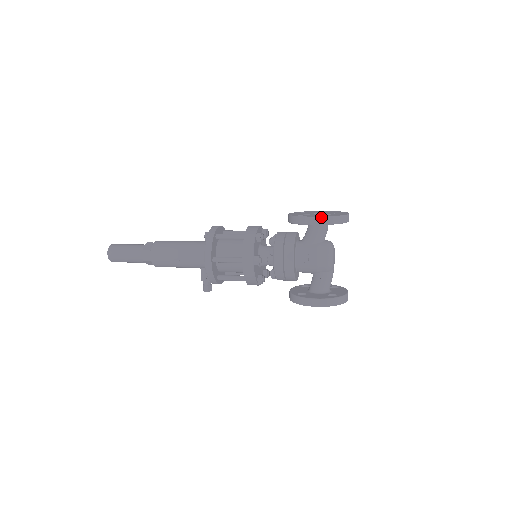
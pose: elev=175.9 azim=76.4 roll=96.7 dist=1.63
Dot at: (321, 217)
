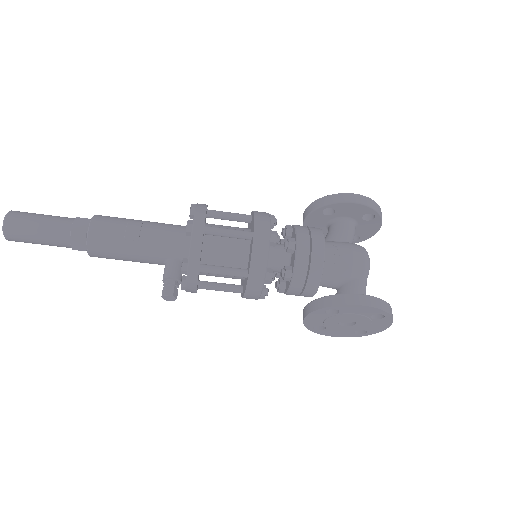
Dot at: (362, 196)
